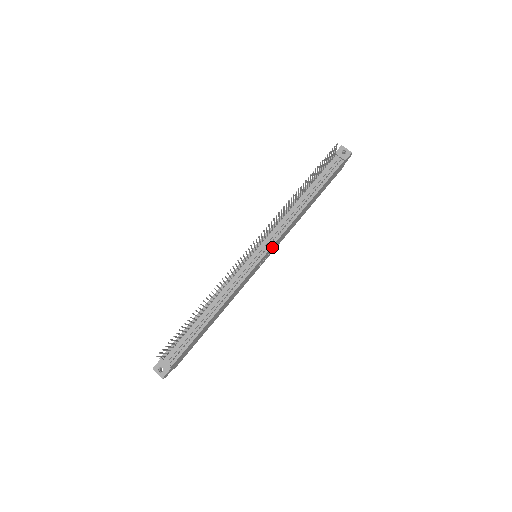
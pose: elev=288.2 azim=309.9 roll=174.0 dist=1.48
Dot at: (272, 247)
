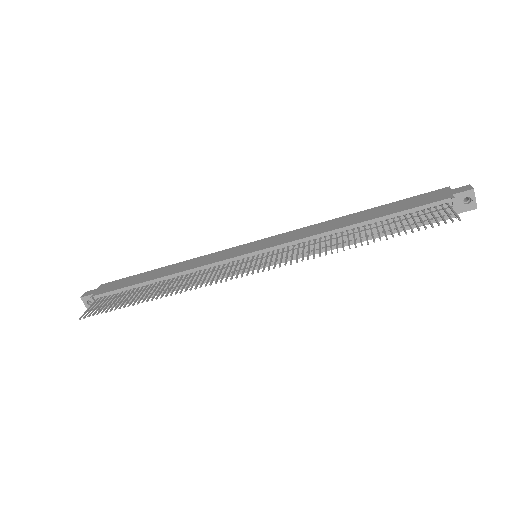
Dot at: occluded
